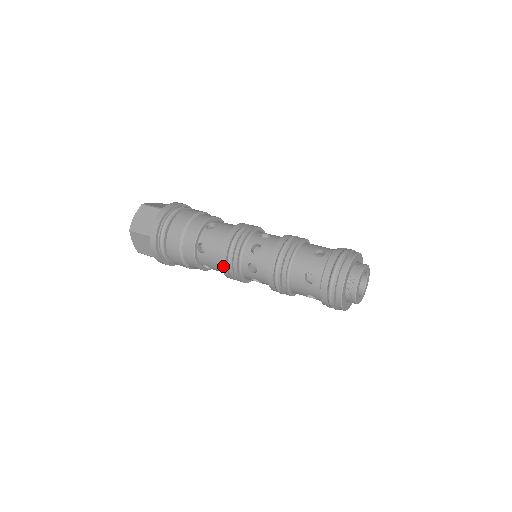
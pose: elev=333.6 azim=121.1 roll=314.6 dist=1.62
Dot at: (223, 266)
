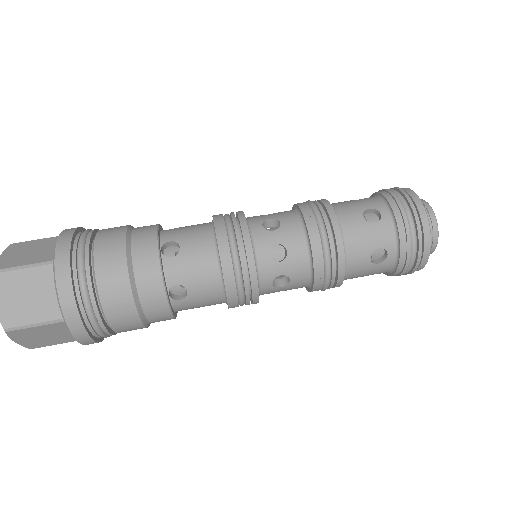
Dot at: (231, 301)
